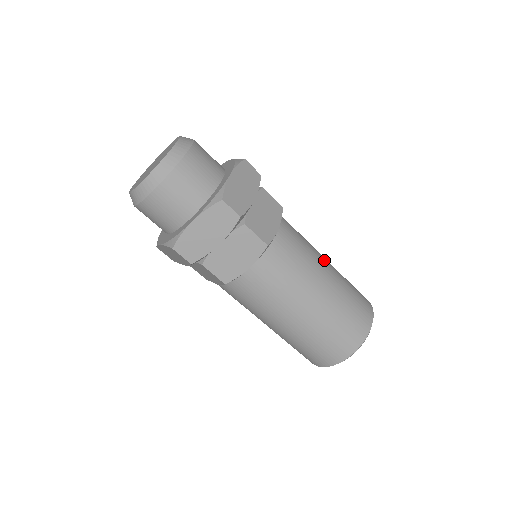
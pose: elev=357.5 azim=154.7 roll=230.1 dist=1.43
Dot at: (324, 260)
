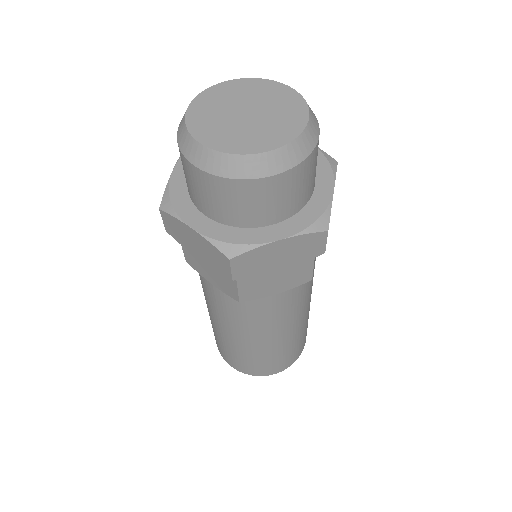
Dot at: (295, 325)
